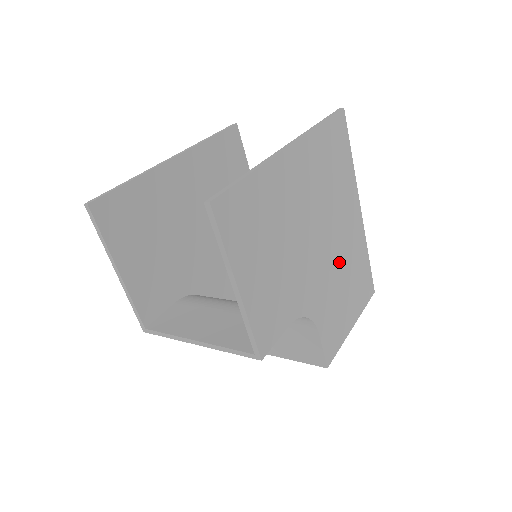
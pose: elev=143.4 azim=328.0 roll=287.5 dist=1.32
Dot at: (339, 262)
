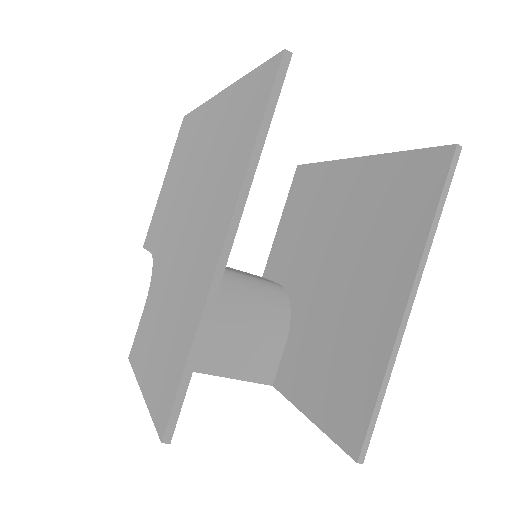
Dot at: occluded
